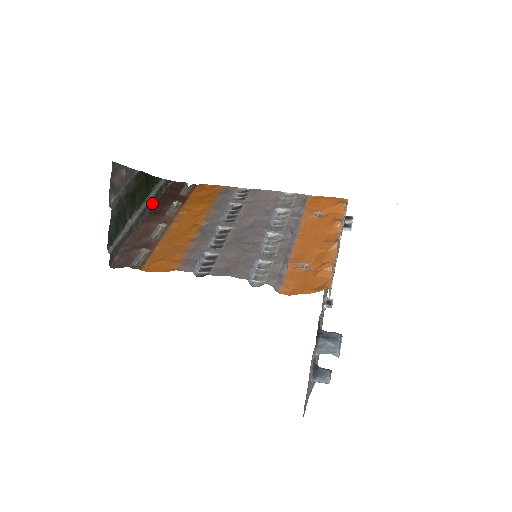
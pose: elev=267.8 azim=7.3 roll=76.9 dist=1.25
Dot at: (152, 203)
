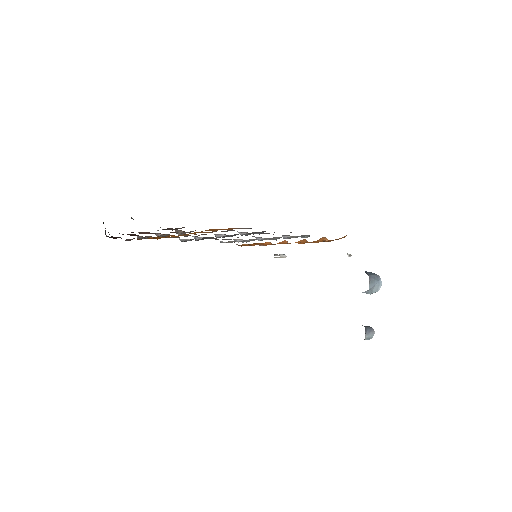
Dot at: occluded
